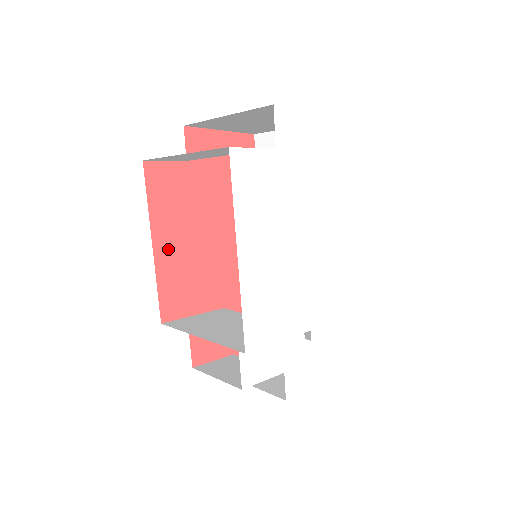
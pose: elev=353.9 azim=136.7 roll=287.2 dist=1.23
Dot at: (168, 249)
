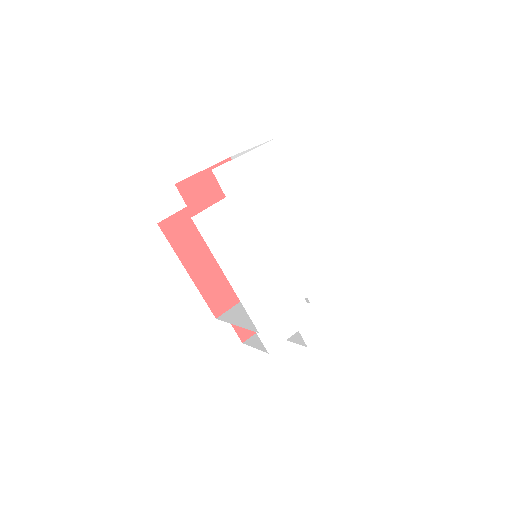
Dot at: (200, 270)
